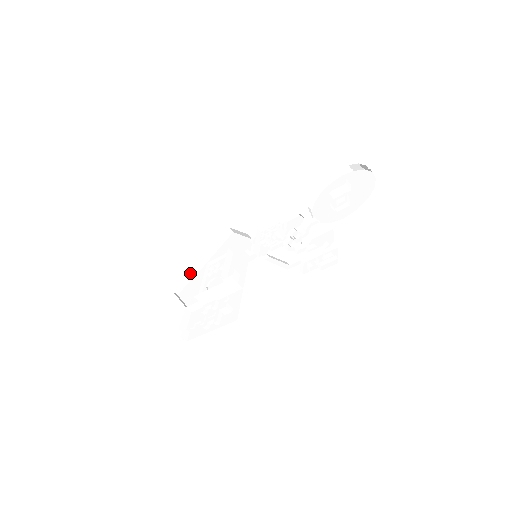
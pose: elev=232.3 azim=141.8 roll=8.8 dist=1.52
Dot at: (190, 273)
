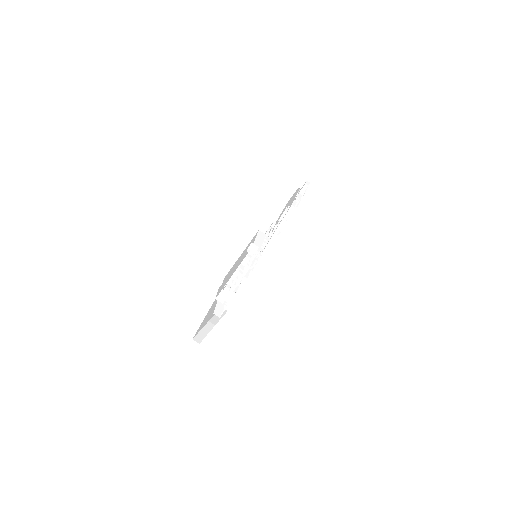
Dot at: (204, 329)
